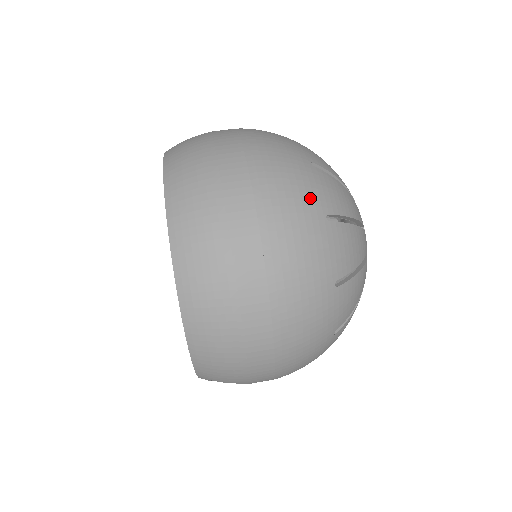
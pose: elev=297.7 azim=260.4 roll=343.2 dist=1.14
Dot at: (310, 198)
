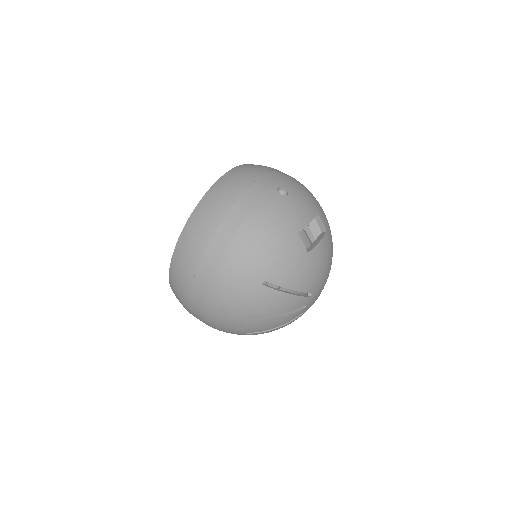
Dot at: (241, 305)
